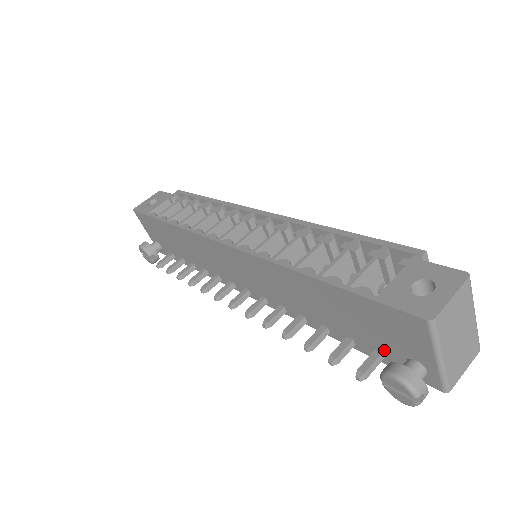
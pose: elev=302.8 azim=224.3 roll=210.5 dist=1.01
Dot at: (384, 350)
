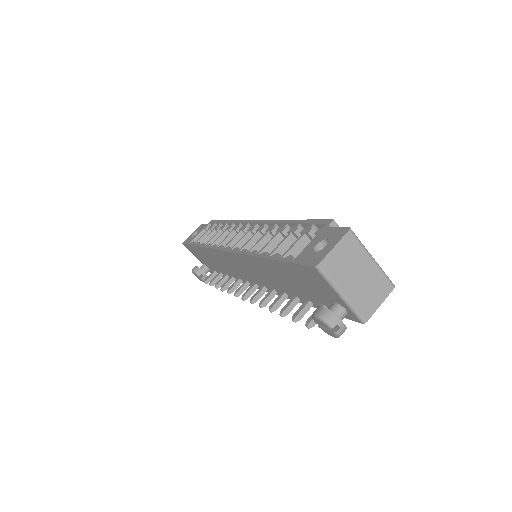
Dot at: (323, 302)
